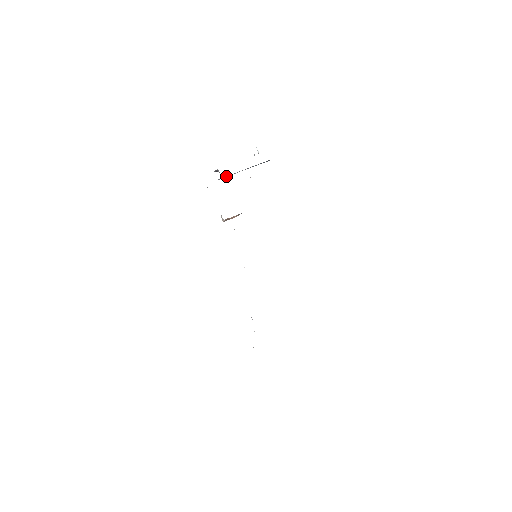
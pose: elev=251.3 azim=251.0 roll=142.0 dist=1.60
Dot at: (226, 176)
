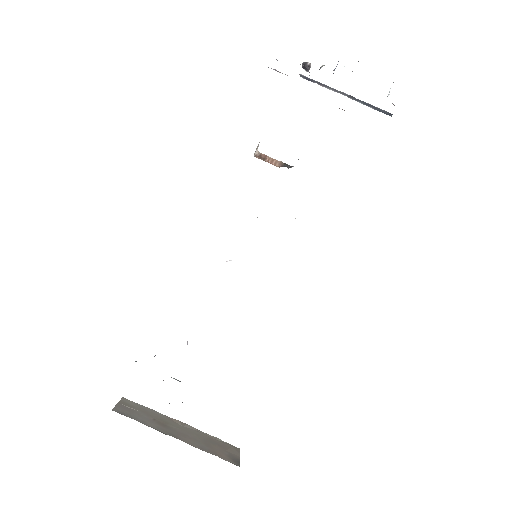
Dot at: (314, 80)
